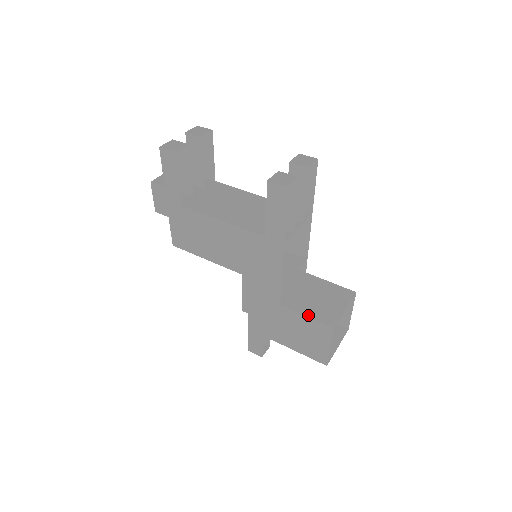
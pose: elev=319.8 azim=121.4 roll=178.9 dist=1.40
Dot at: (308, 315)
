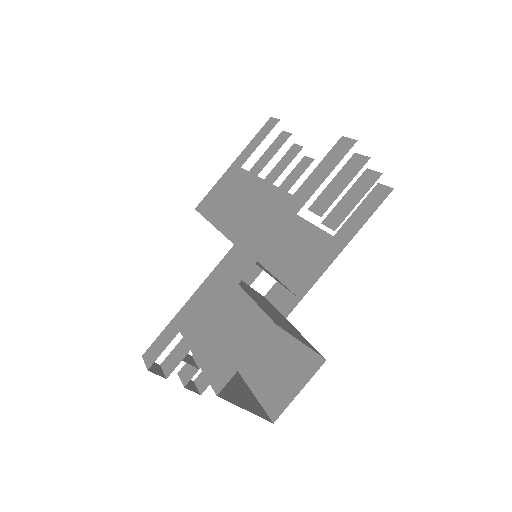
Dot at: (259, 304)
